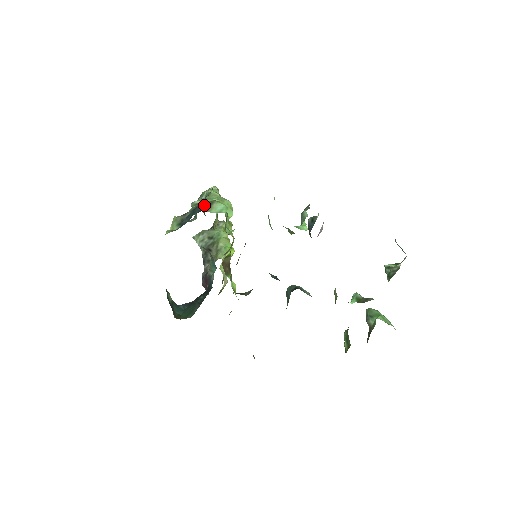
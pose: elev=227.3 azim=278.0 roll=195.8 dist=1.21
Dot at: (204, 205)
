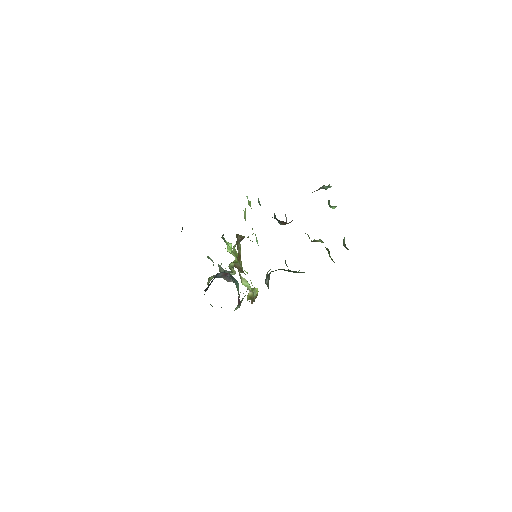
Dot at: occluded
